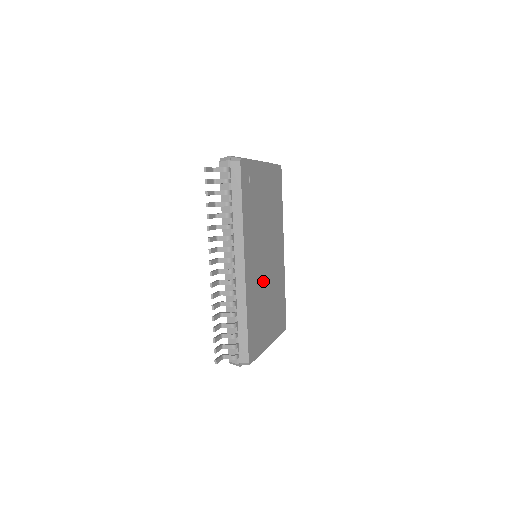
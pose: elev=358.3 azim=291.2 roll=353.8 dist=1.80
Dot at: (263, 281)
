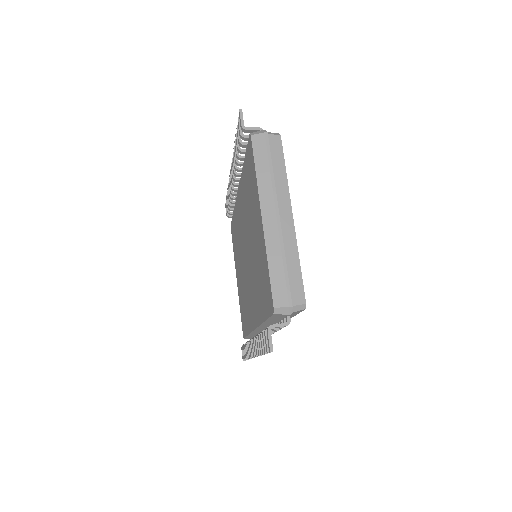
Dot at: occluded
